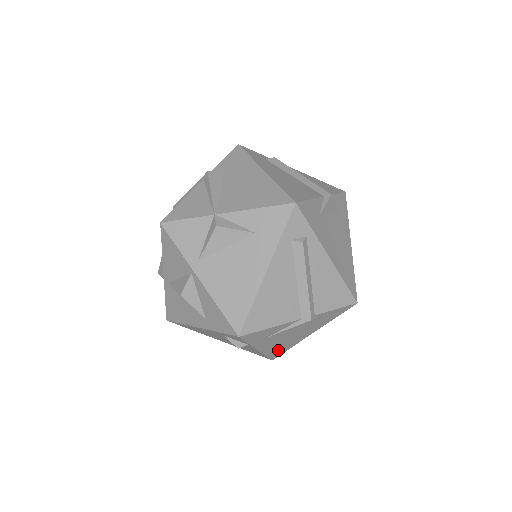
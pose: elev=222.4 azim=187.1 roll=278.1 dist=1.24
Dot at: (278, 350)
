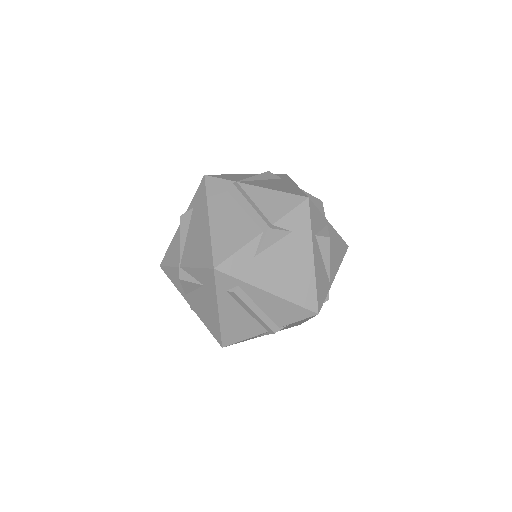
Dot at: occluded
